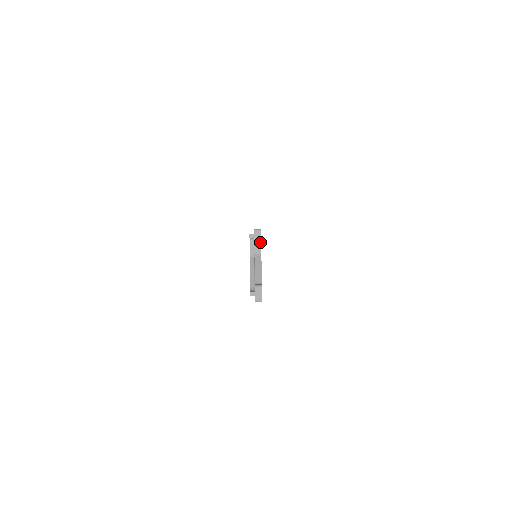
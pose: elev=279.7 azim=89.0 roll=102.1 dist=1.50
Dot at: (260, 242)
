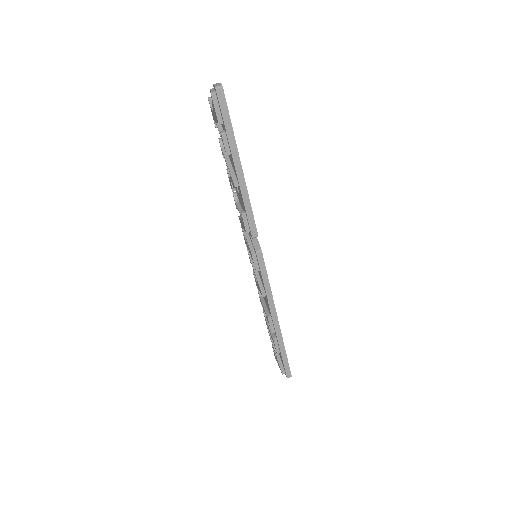
Dot at: occluded
